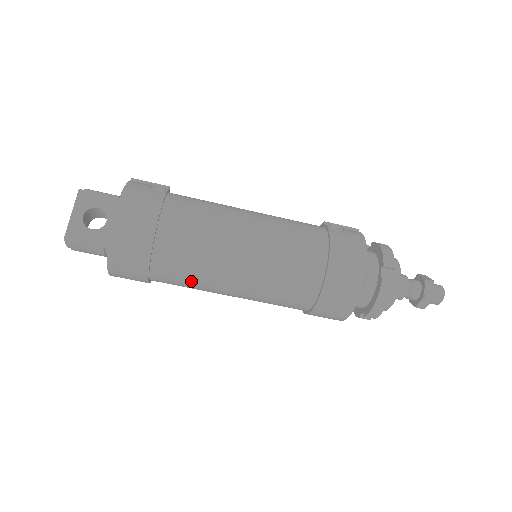
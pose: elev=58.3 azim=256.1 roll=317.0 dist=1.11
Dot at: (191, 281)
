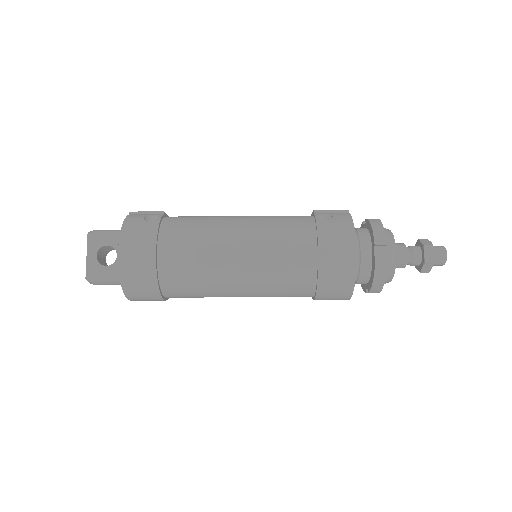
Dot at: (200, 294)
